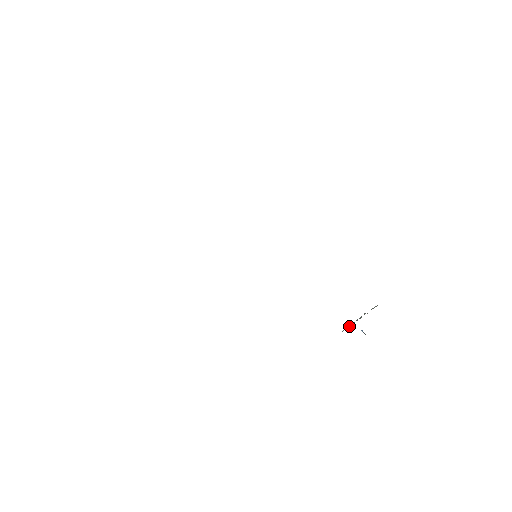
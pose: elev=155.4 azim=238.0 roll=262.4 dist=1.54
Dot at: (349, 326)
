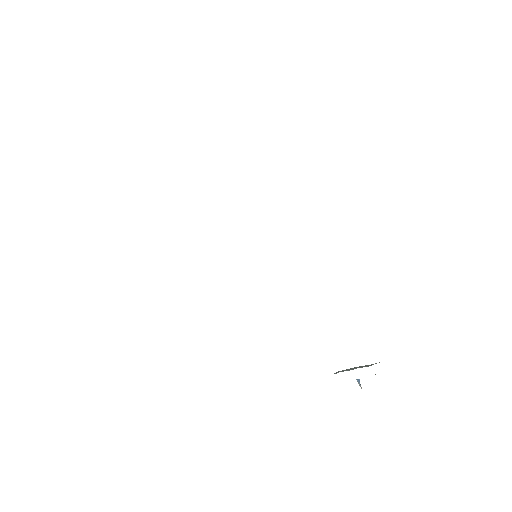
Dot at: (346, 369)
